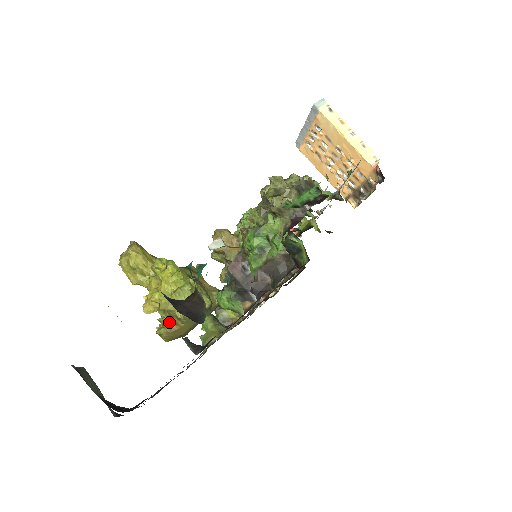
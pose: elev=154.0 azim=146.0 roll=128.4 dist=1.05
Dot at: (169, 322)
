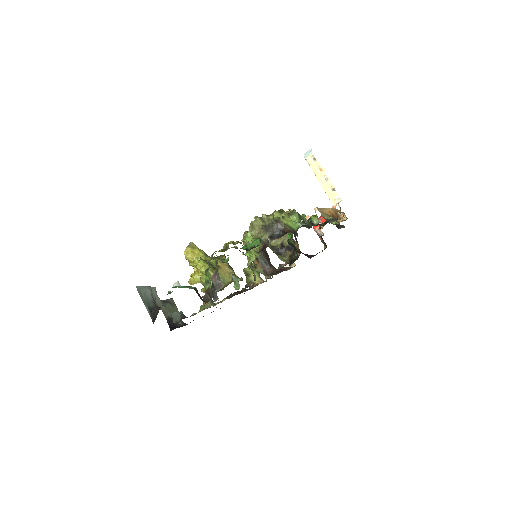
Dot at: occluded
